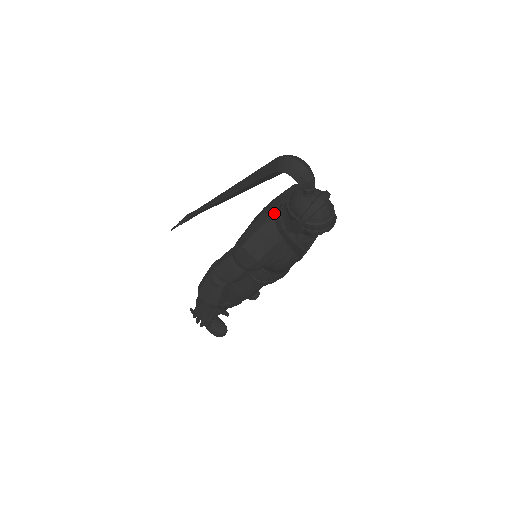
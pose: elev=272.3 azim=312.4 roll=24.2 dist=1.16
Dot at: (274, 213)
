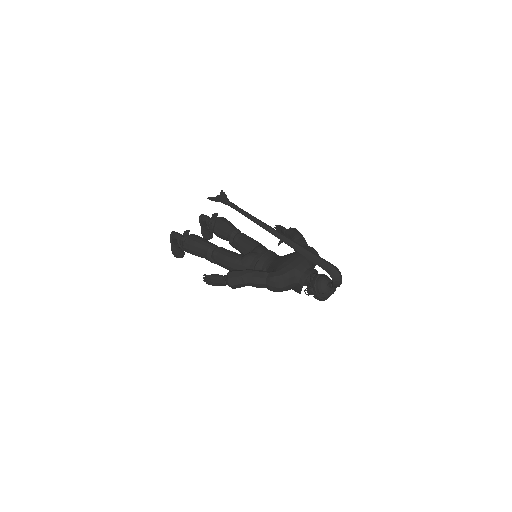
Dot at: (302, 273)
